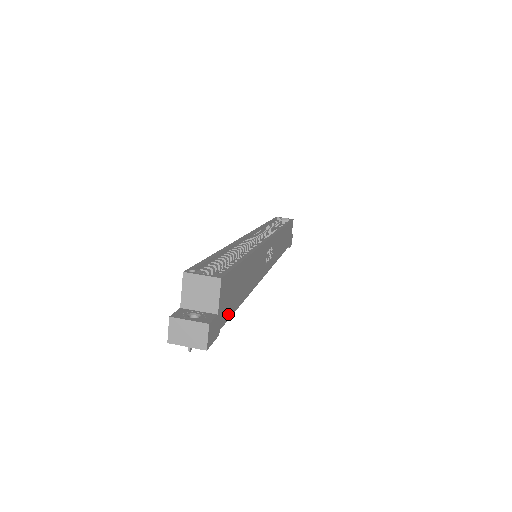
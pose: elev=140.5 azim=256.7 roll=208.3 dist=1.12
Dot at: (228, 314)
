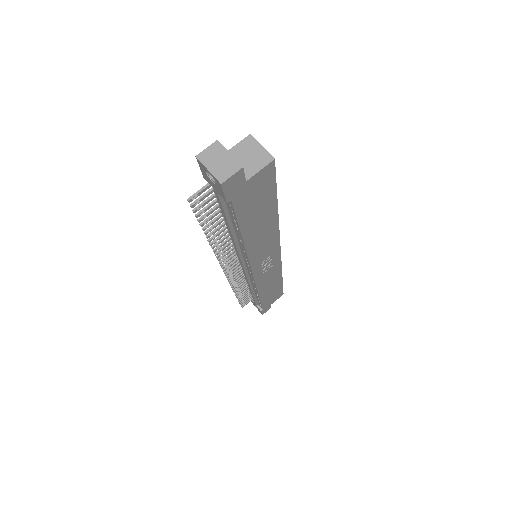
Dot at: (240, 209)
